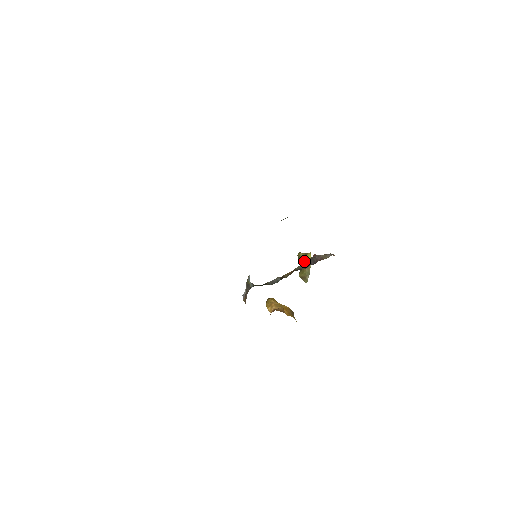
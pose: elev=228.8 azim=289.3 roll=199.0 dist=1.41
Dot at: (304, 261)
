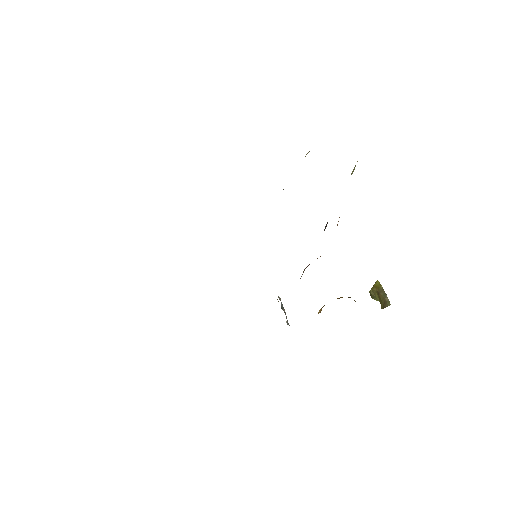
Dot at: (375, 290)
